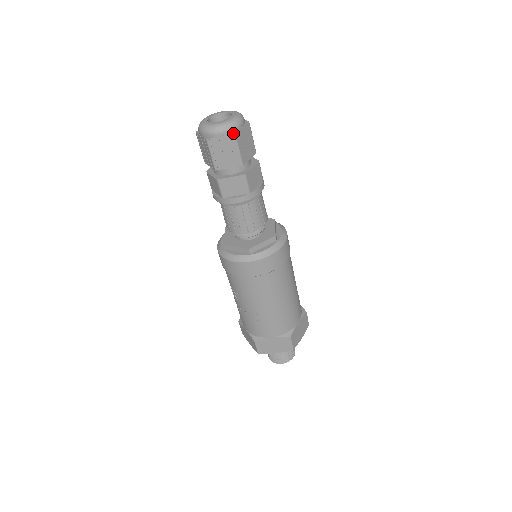
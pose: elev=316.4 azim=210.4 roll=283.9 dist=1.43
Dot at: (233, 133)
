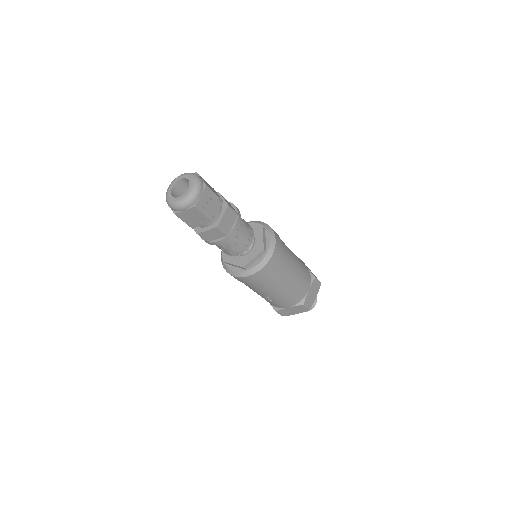
Dot at: (194, 206)
